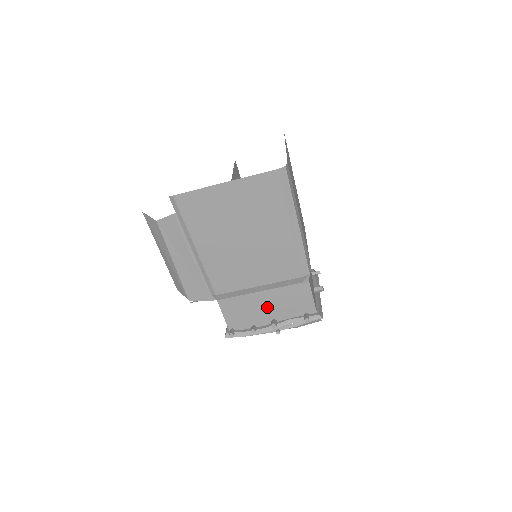
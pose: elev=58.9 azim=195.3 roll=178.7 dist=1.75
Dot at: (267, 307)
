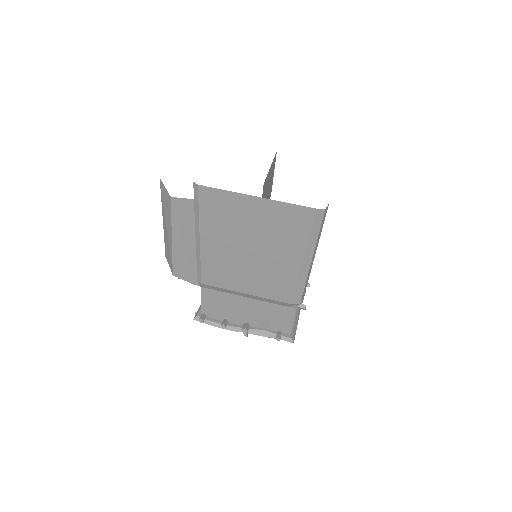
Dot at: (246, 311)
